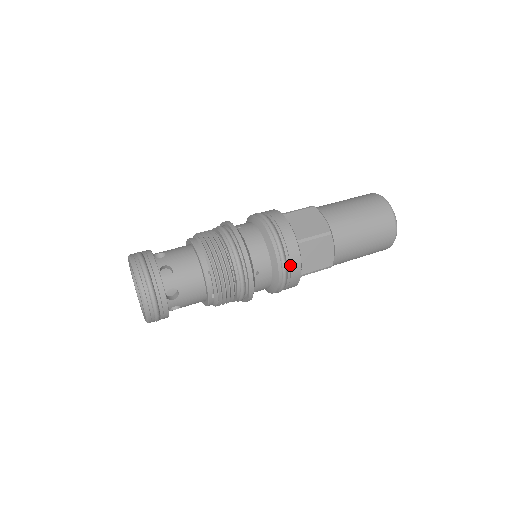
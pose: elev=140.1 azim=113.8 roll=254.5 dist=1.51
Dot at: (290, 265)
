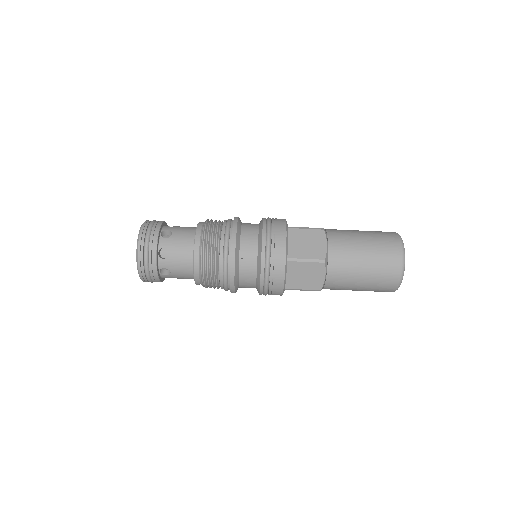
Dot at: occluded
